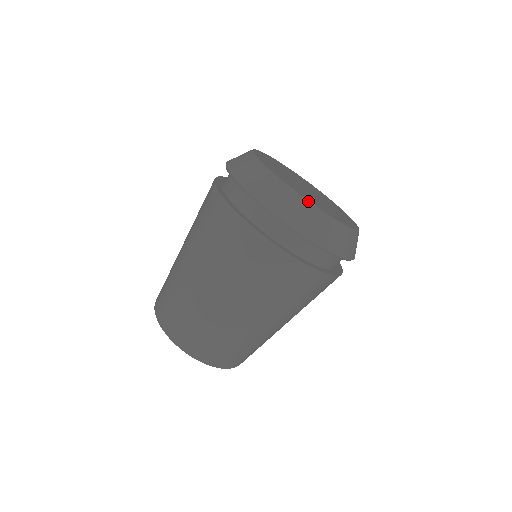
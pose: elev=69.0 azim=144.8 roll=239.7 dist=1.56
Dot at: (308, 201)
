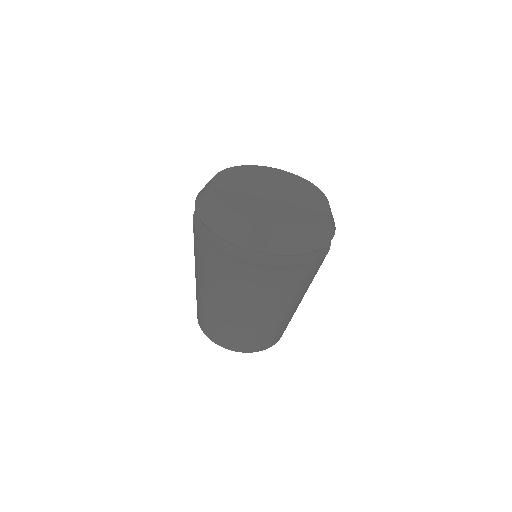
Dot at: (218, 200)
